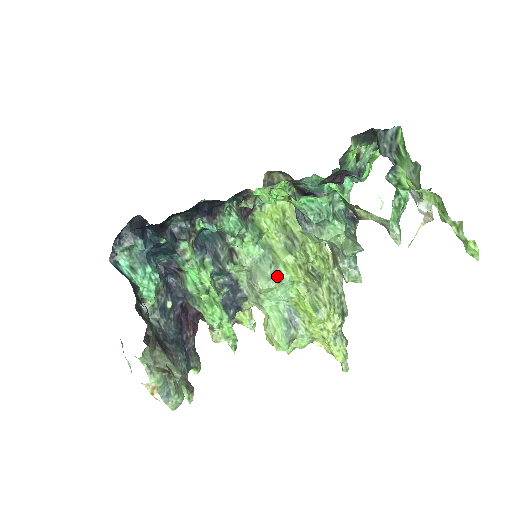
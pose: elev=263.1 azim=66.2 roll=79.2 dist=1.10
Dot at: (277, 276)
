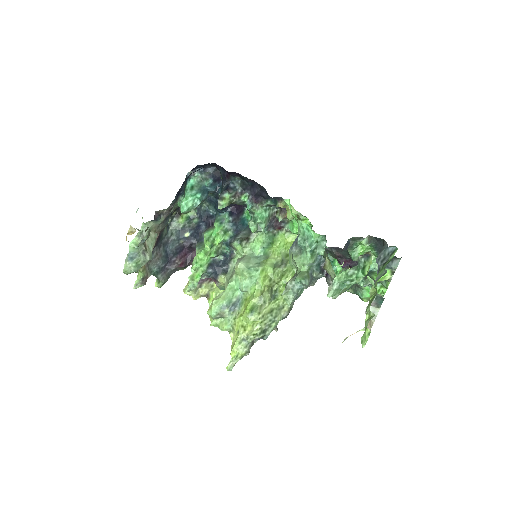
Dot at: (253, 270)
